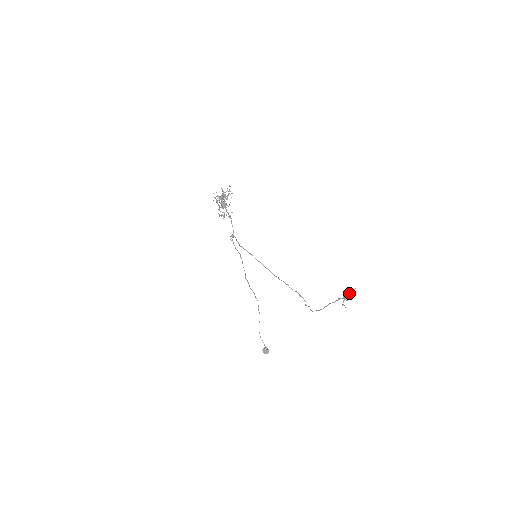
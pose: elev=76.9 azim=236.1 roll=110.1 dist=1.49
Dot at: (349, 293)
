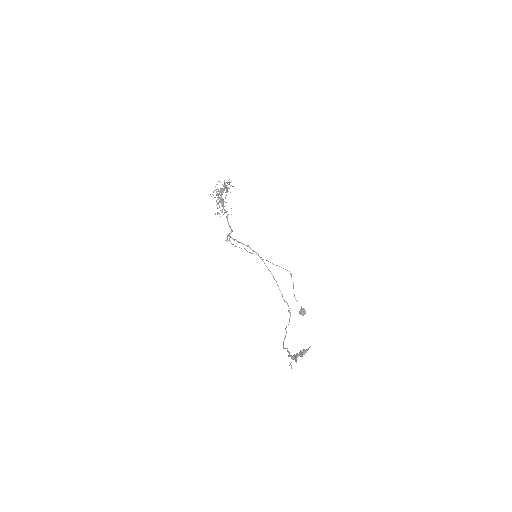
Dot at: (304, 350)
